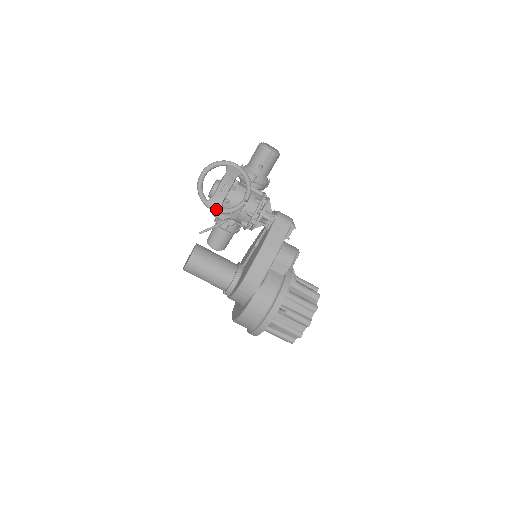
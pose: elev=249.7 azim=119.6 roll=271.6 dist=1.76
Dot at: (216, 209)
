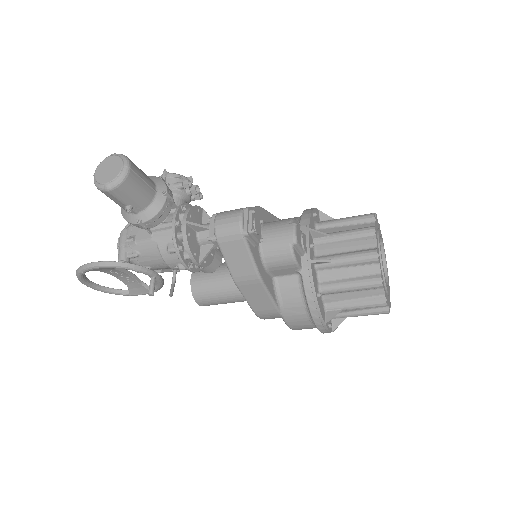
Dot at: (145, 293)
